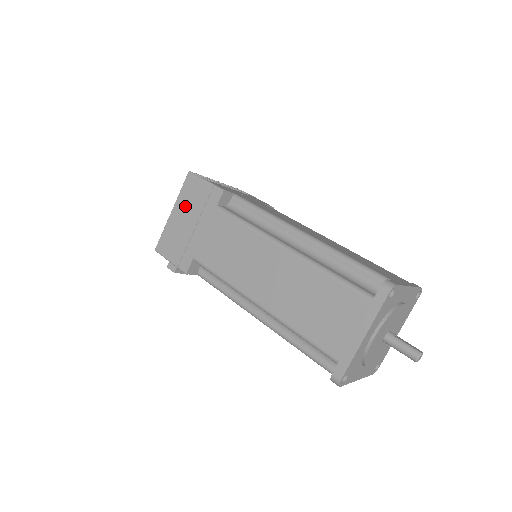
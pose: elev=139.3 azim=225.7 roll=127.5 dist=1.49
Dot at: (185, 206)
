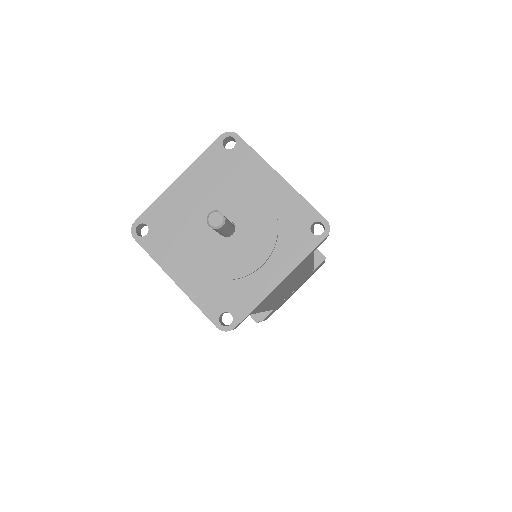
Dot at: occluded
